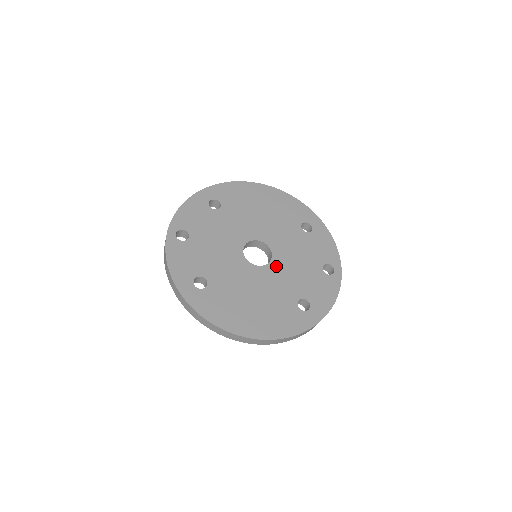
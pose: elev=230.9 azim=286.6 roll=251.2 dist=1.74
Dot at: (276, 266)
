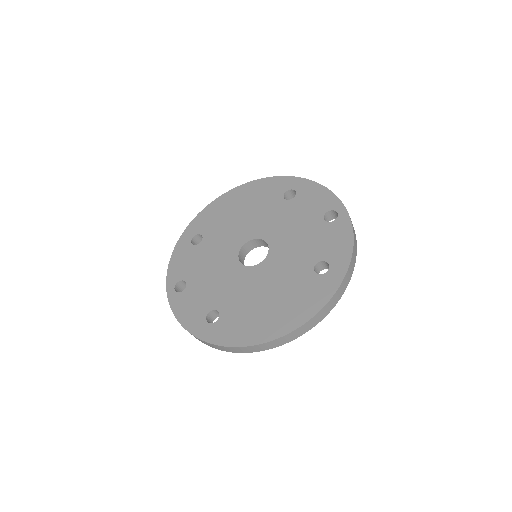
Dot at: (276, 251)
